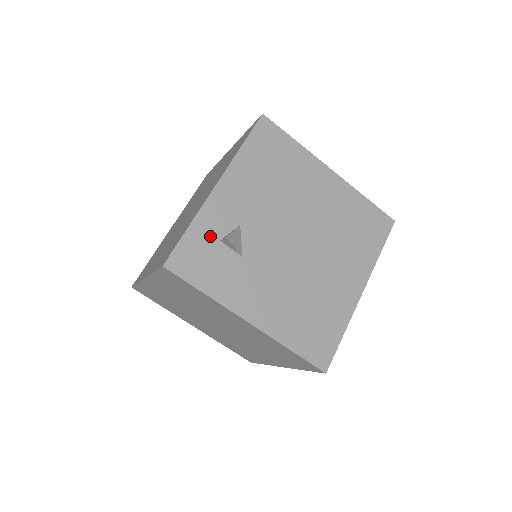
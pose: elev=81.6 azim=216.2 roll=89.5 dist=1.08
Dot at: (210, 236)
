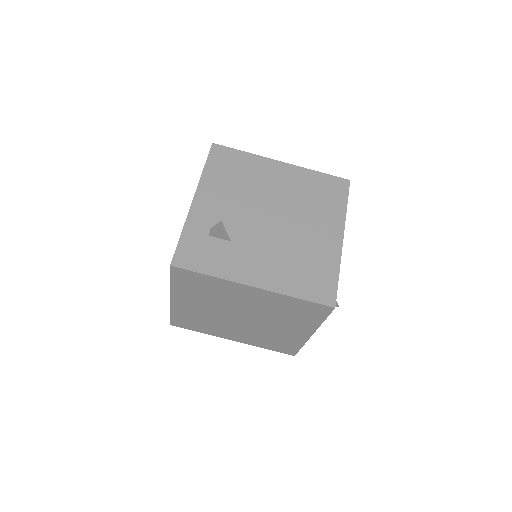
Dot at: (200, 235)
